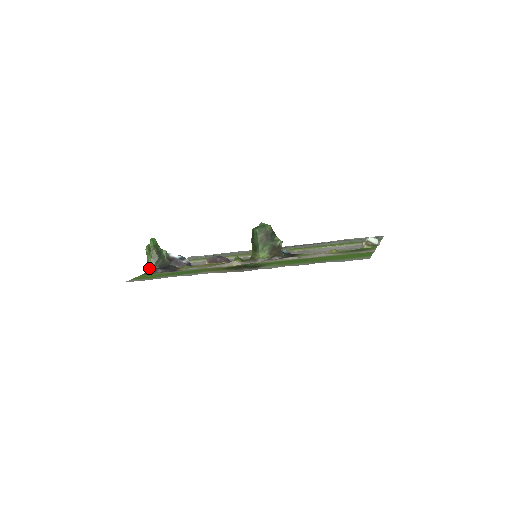
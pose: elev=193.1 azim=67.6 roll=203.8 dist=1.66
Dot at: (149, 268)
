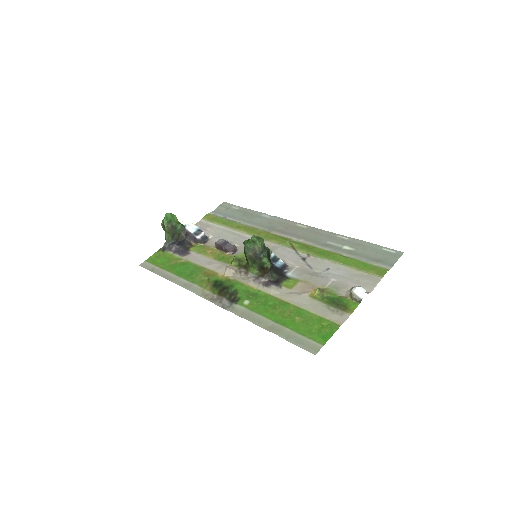
Dot at: (166, 241)
